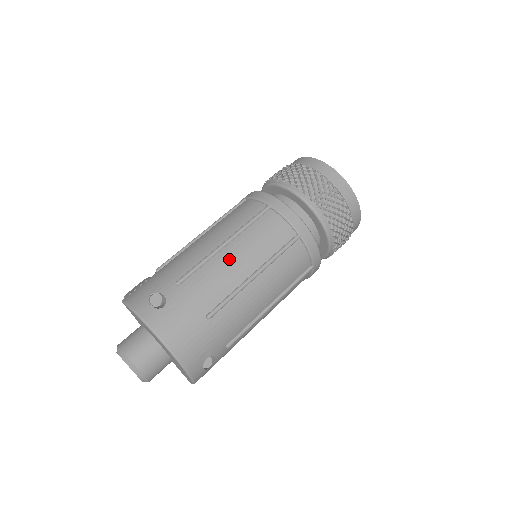
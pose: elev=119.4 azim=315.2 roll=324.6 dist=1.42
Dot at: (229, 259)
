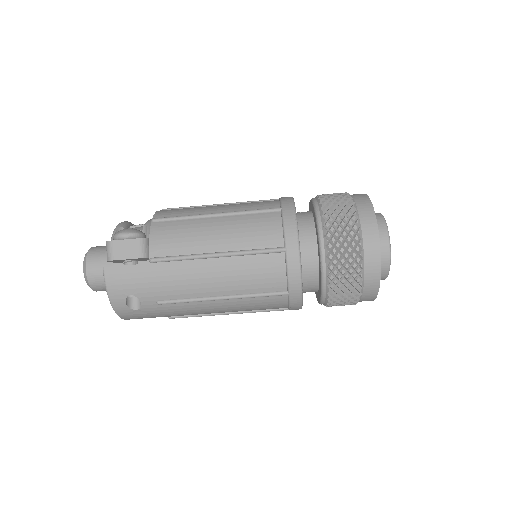
Dot at: (215, 307)
